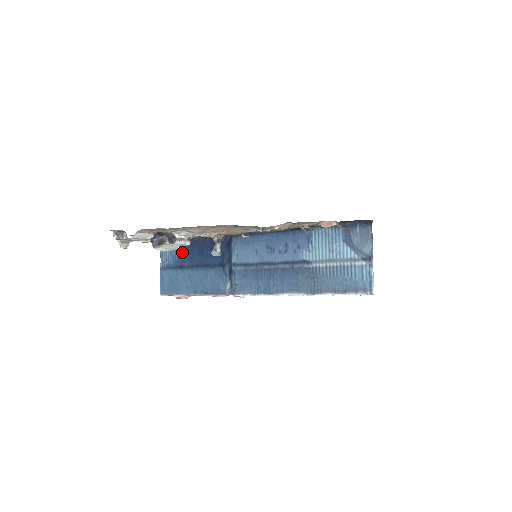
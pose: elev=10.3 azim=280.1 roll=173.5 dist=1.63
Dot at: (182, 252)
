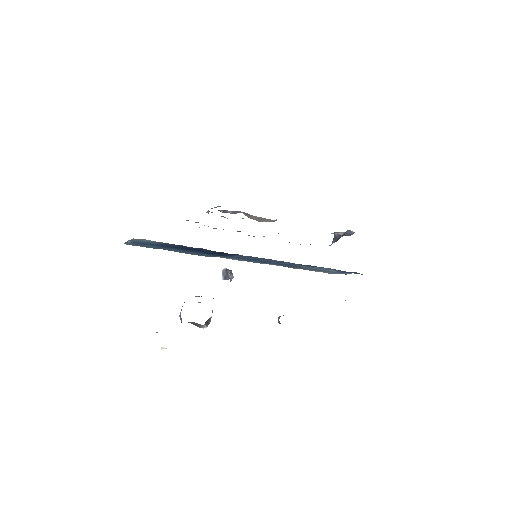
Dot at: occluded
